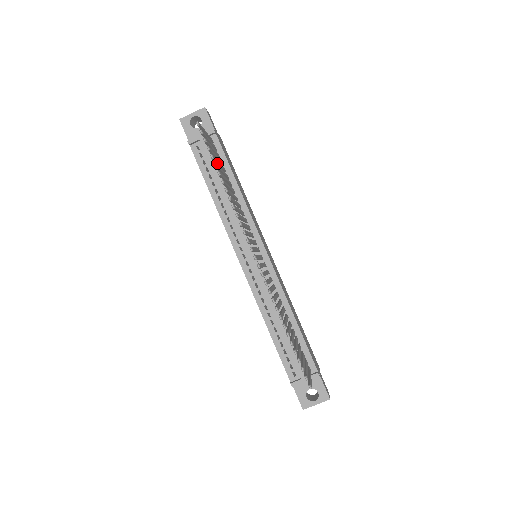
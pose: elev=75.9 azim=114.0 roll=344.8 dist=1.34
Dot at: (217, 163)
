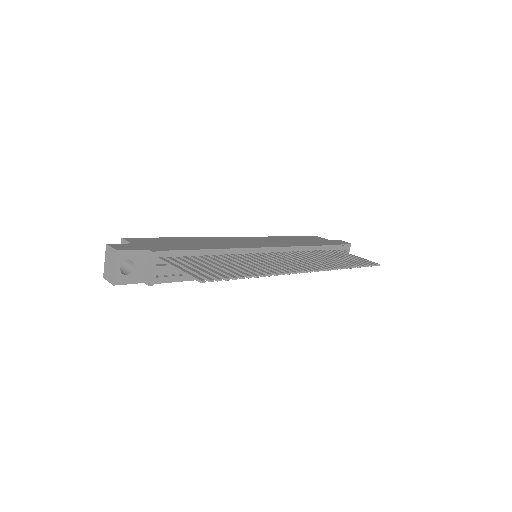
Dot at: (221, 271)
